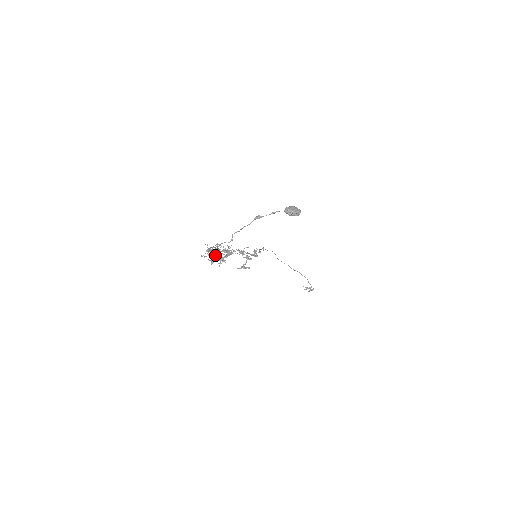
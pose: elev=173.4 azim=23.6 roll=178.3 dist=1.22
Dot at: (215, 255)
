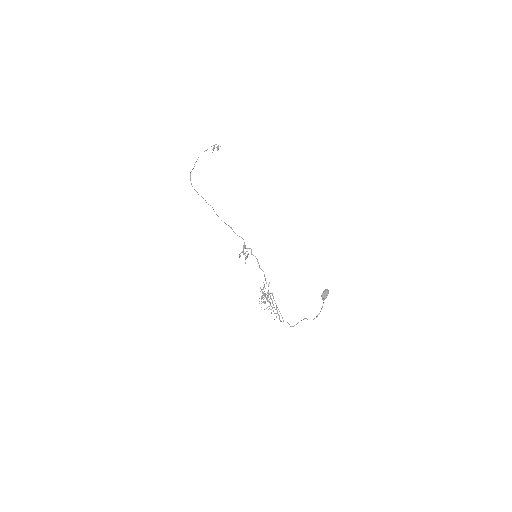
Dot at: occluded
